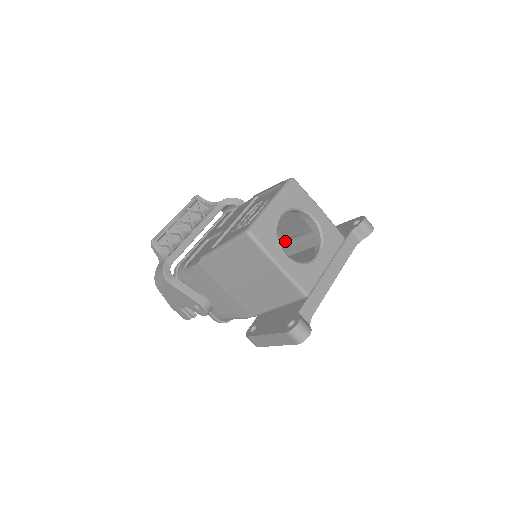
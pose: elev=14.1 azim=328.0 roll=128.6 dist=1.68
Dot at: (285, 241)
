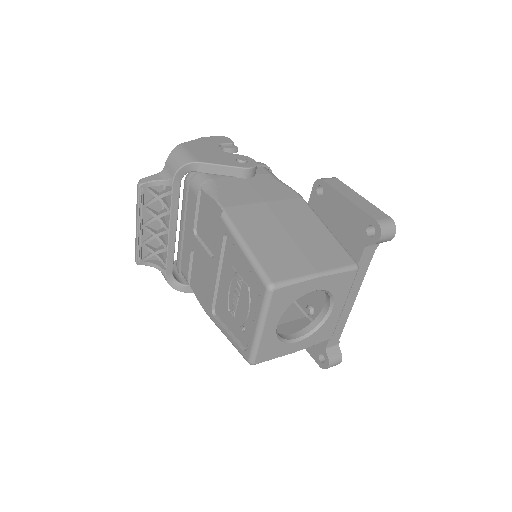
Dot at: occluded
